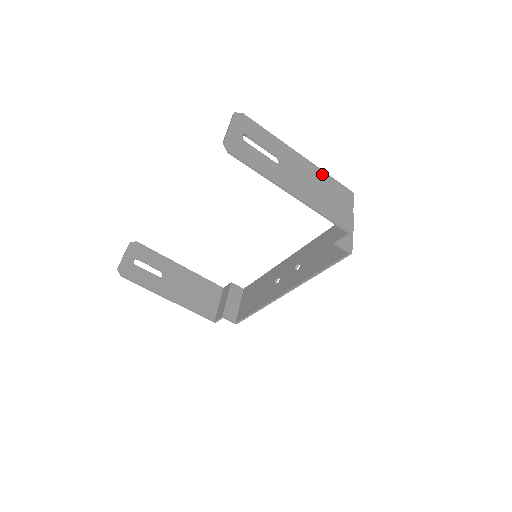
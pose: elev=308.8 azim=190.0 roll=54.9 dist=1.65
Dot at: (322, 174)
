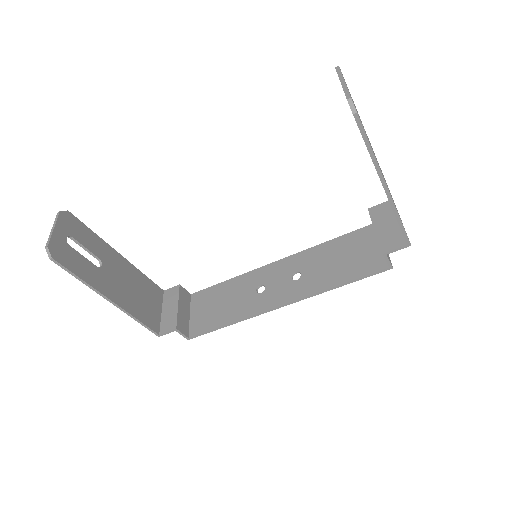
Dot at: occluded
